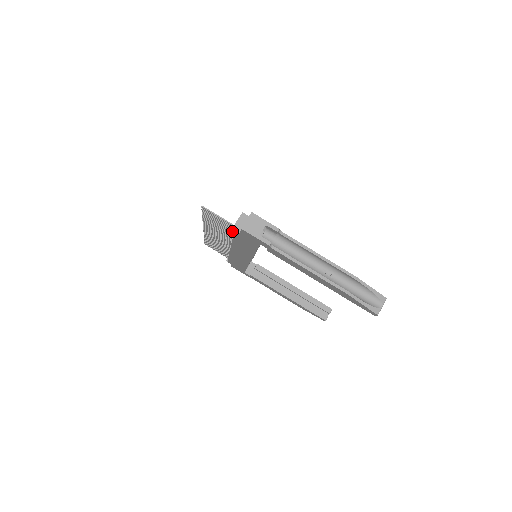
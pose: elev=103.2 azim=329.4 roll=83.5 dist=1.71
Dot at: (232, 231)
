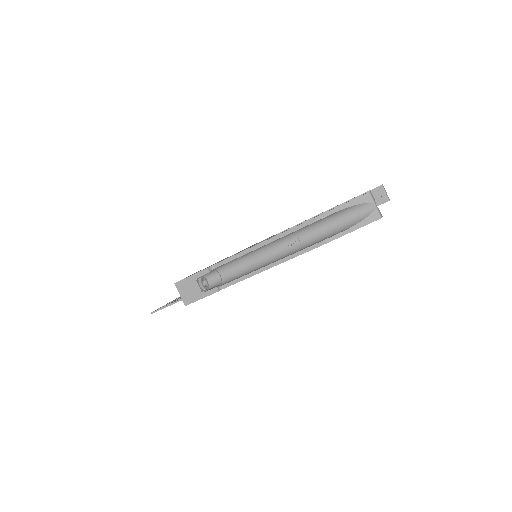
Dot at: occluded
